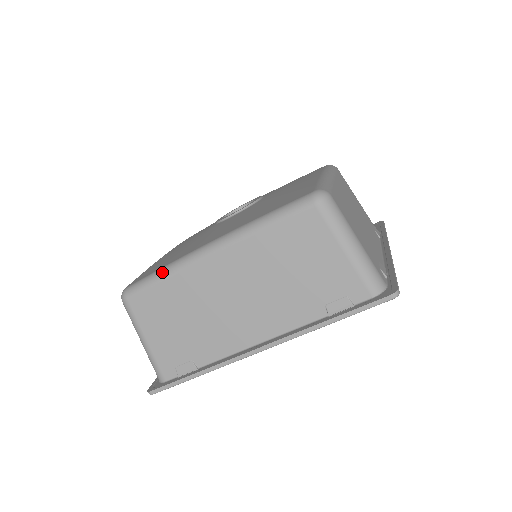
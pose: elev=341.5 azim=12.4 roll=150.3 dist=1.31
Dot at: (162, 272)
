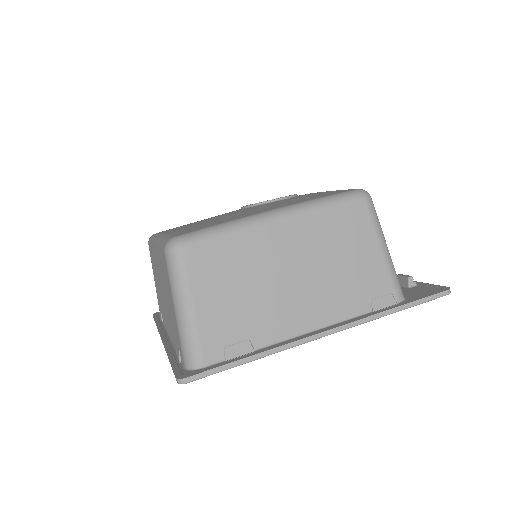
Dot at: (152, 237)
